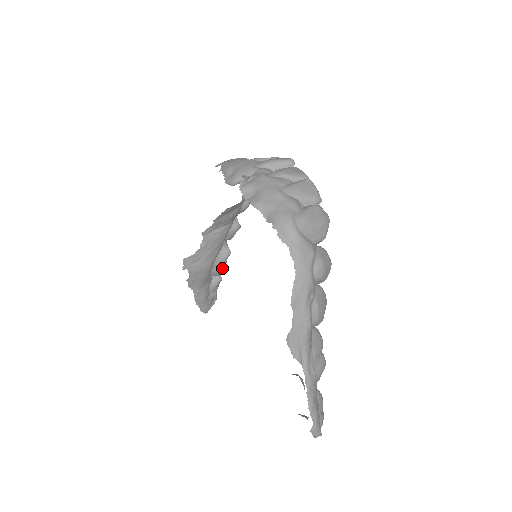
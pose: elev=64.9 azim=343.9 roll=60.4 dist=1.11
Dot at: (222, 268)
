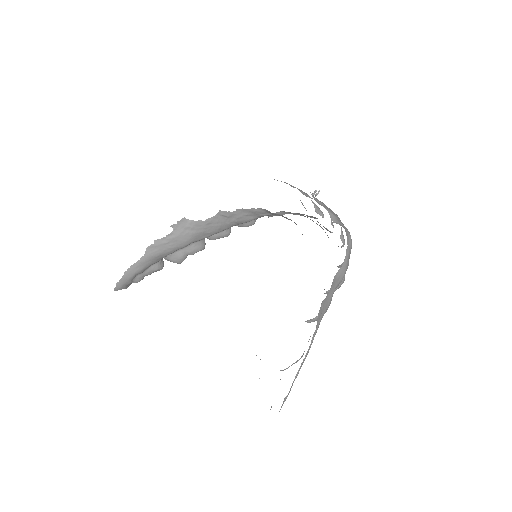
Dot at: (186, 256)
